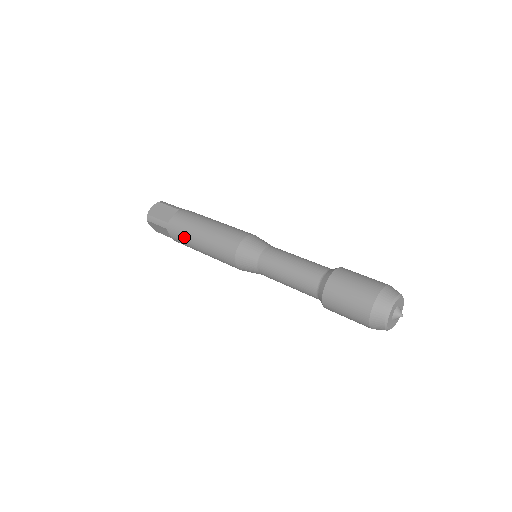
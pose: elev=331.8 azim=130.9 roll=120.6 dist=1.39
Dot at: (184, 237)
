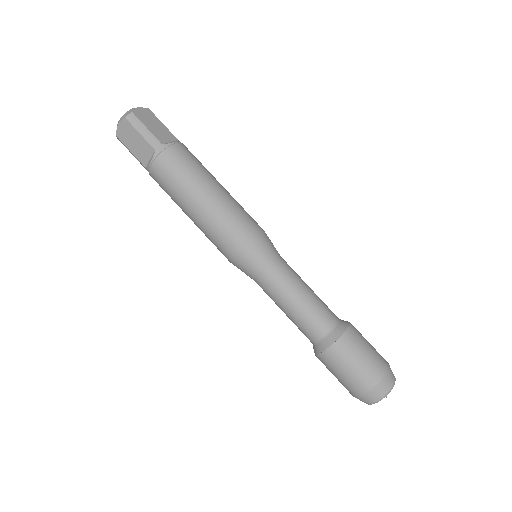
Dot at: occluded
